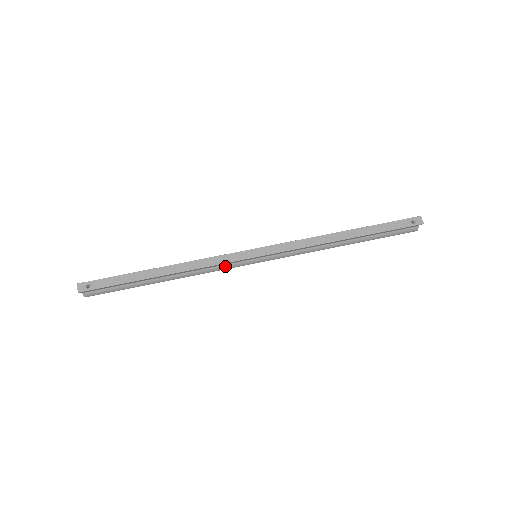
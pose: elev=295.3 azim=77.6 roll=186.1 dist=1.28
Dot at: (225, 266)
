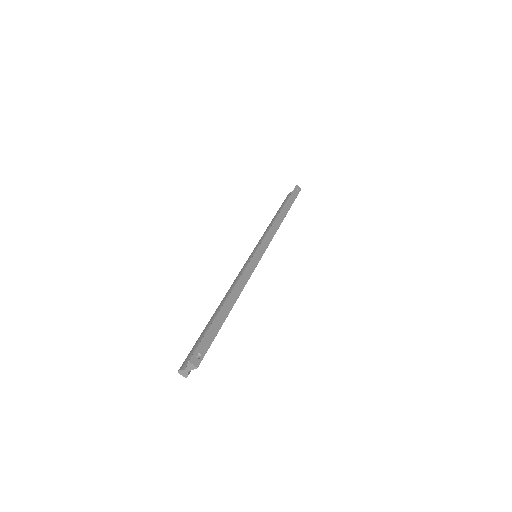
Dot at: occluded
